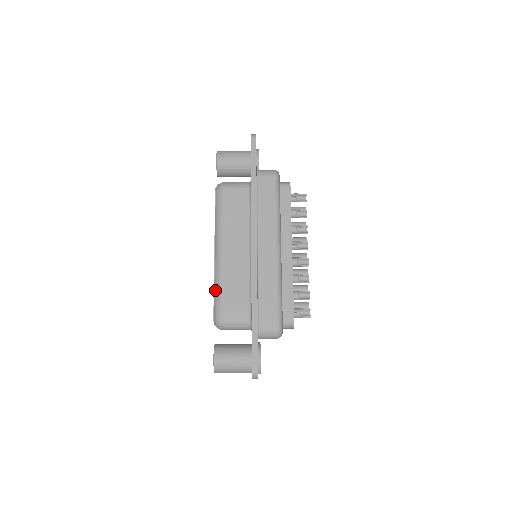
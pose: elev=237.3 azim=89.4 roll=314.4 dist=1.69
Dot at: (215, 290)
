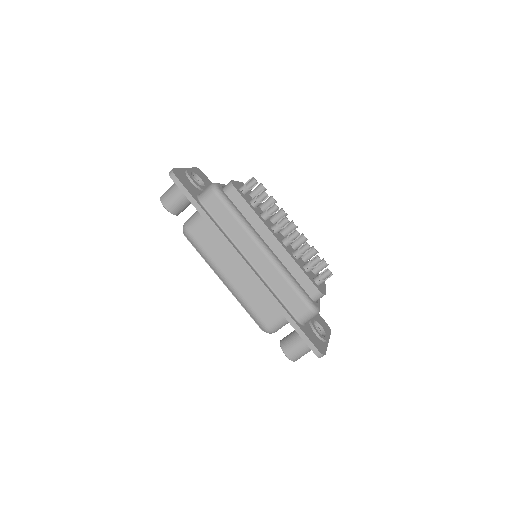
Dot at: (246, 311)
